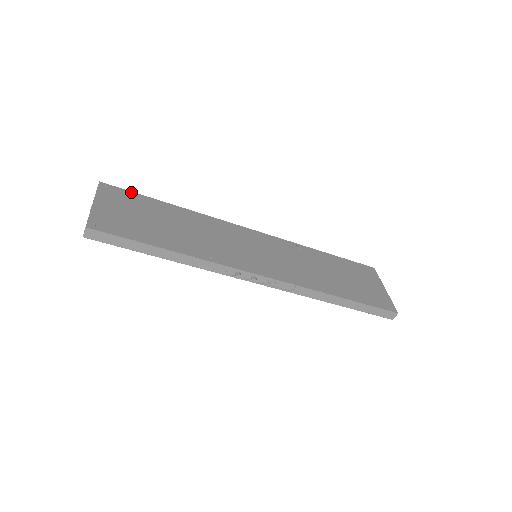
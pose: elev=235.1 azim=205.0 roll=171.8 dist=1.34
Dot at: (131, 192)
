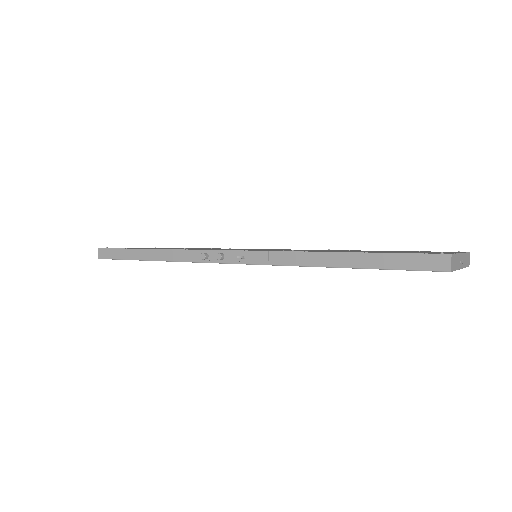
Dot at: occluded
